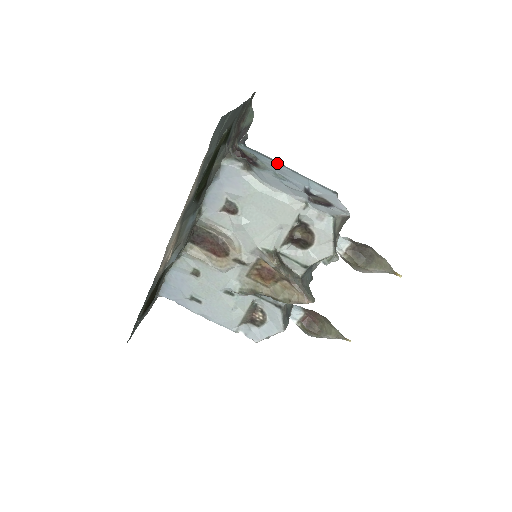
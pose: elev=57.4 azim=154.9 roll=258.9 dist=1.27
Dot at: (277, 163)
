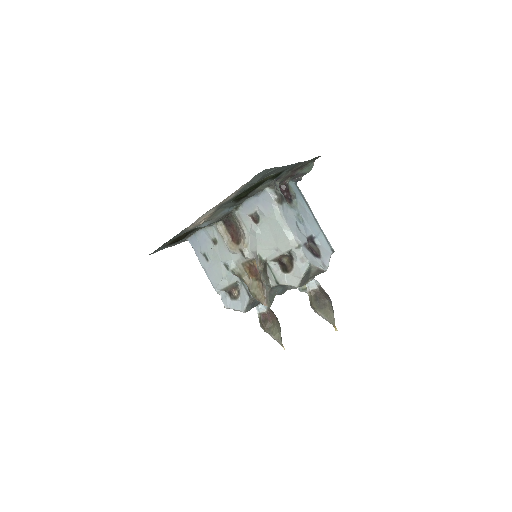
Dot at: (308, 208)
